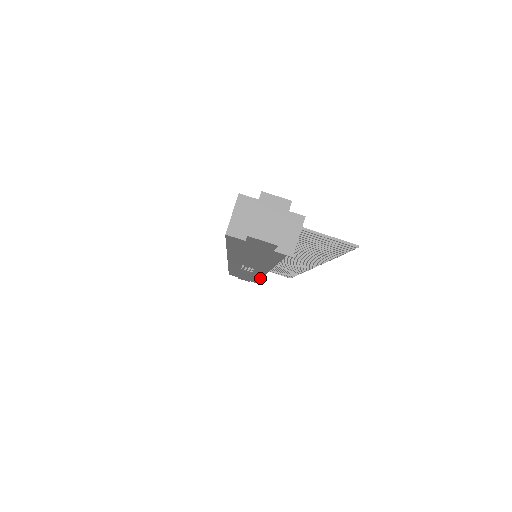
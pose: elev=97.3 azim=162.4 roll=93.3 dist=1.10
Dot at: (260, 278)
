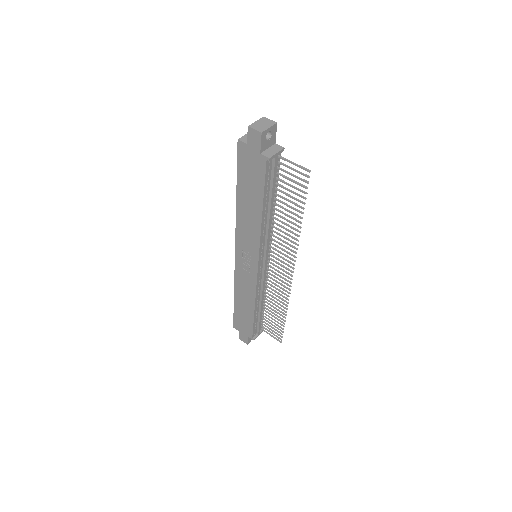
Dot at: (255, 299)
